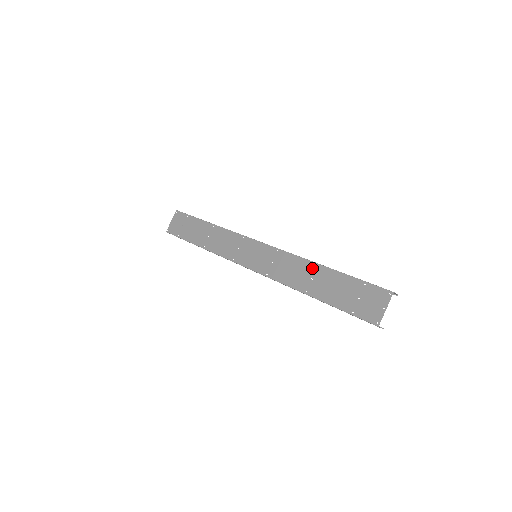
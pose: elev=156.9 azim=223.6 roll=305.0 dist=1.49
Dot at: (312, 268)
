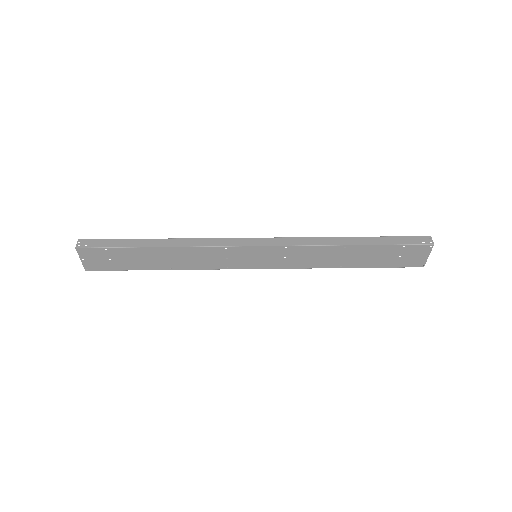
Dot at: (339, 250)
